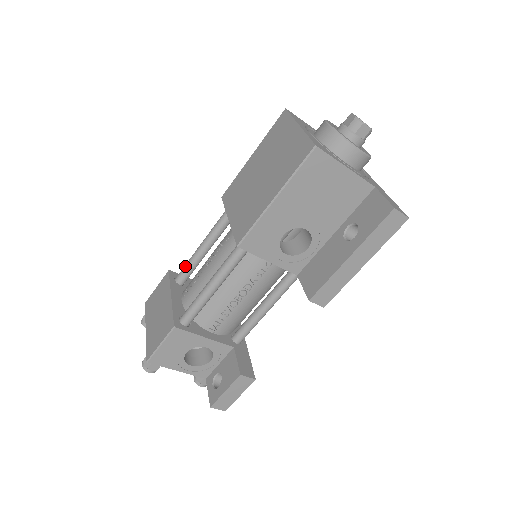
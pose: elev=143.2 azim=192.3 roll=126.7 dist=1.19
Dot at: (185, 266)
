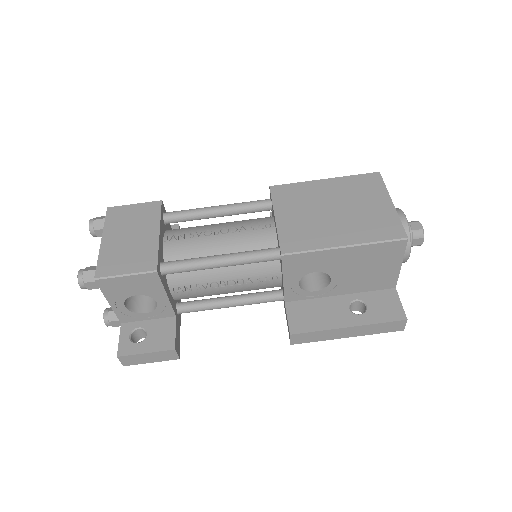
Dot at: (185, 212)
